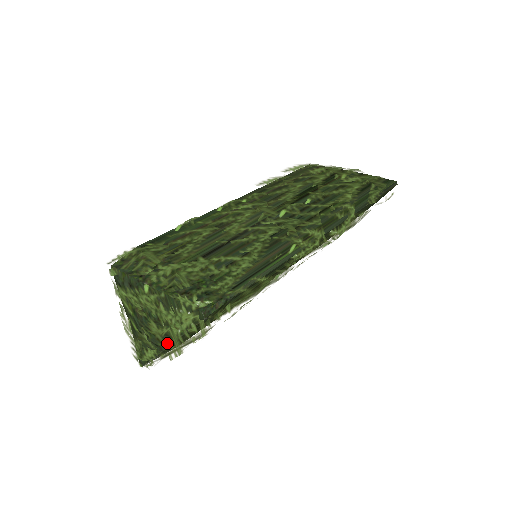
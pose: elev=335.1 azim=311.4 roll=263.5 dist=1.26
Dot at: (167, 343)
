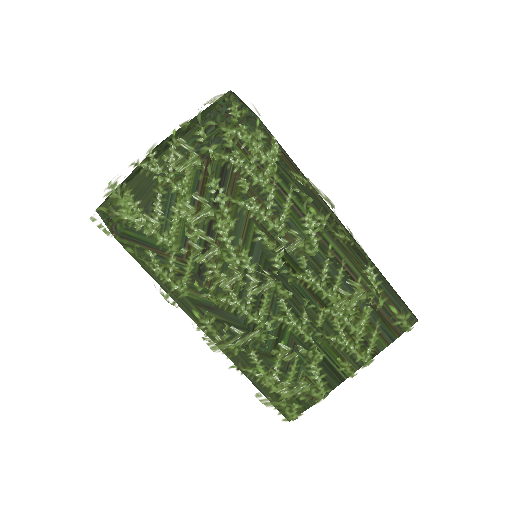
Dot at: occluded
